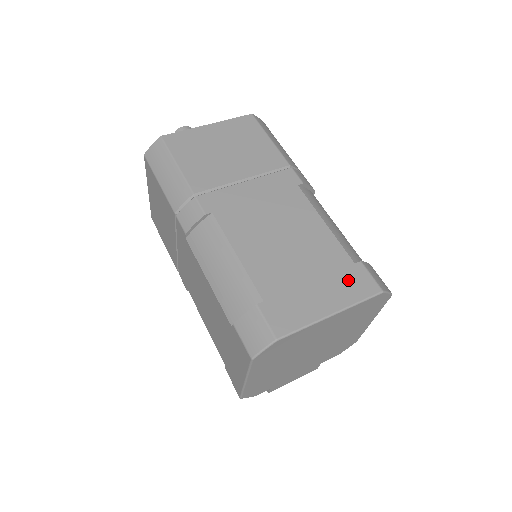
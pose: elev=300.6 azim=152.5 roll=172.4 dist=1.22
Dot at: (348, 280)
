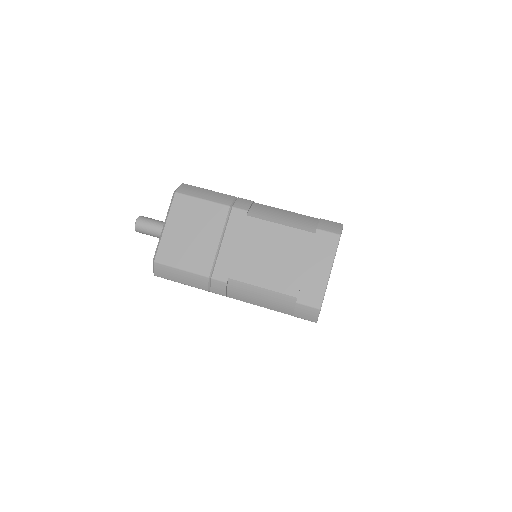
Dot at: (321, 246)
